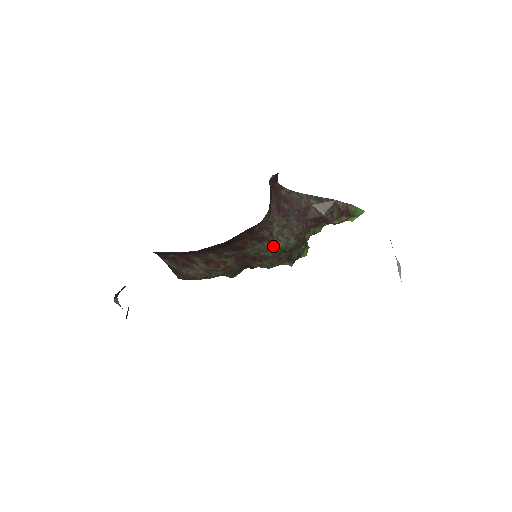
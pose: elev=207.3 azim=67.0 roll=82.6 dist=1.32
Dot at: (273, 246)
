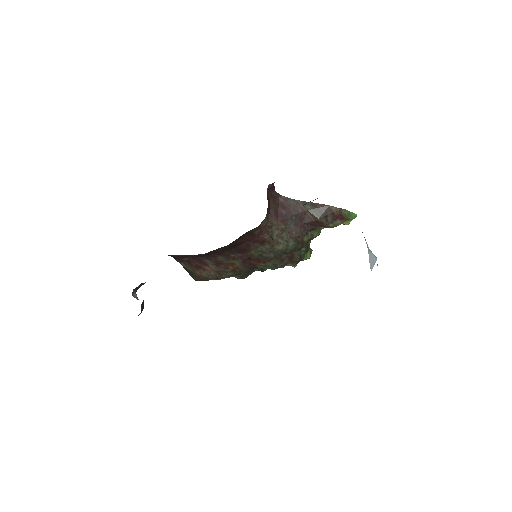
Dot at: (274, 248)
